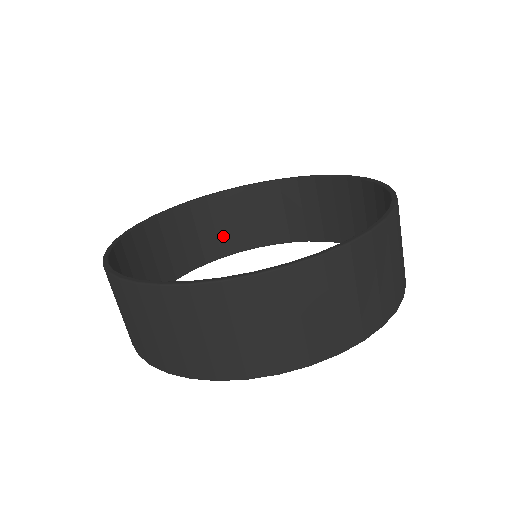
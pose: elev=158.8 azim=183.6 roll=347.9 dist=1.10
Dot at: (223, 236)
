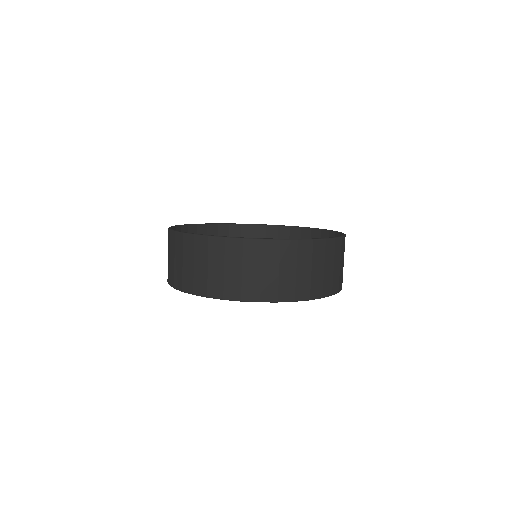
Dot at: occluded
